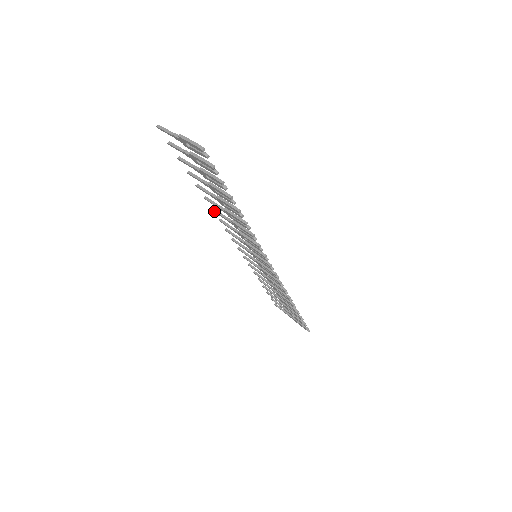
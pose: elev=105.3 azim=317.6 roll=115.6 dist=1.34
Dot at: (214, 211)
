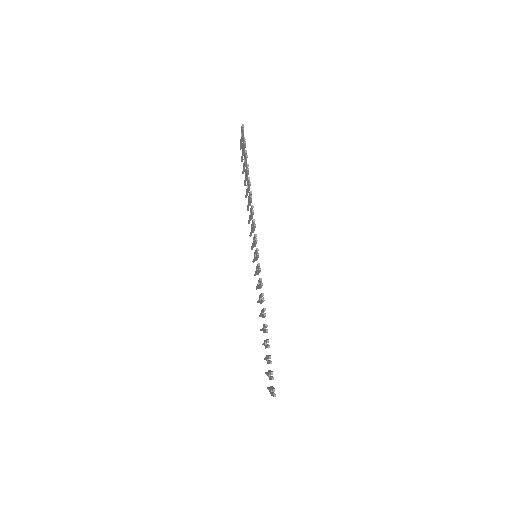
Dot at: (248, 221)
